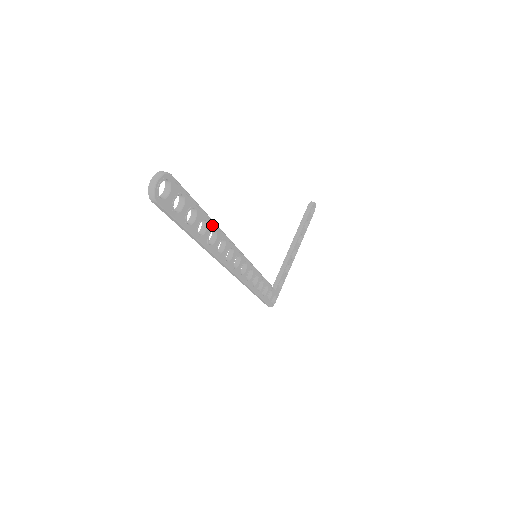
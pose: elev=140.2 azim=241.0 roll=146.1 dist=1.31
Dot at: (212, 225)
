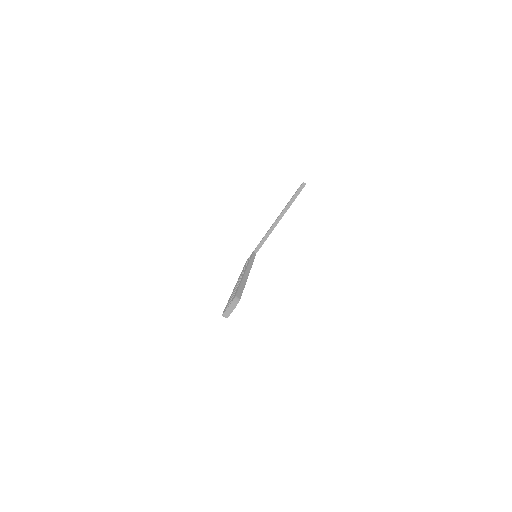
Dot at: occluded
